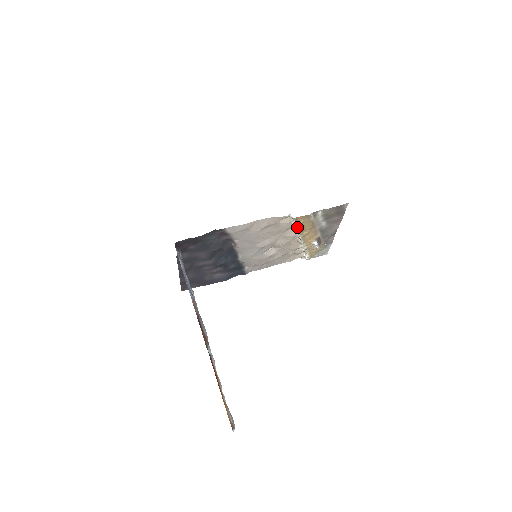
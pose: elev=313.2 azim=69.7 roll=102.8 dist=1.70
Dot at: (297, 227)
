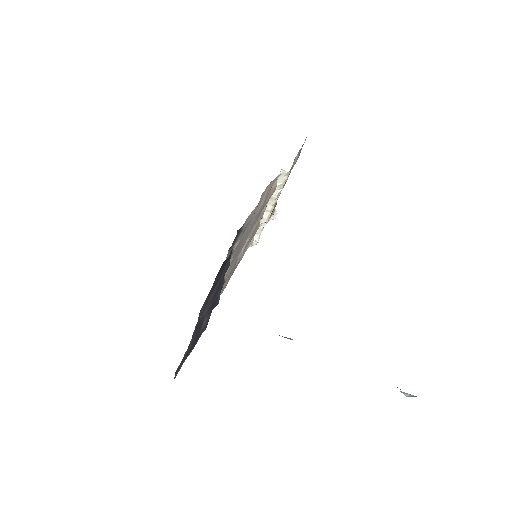
Dot at: (281, 189)
